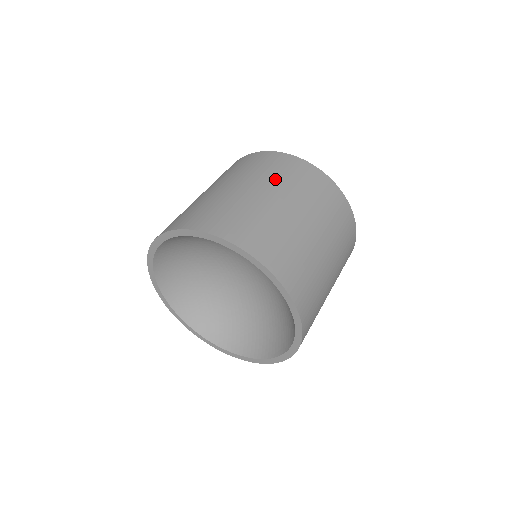
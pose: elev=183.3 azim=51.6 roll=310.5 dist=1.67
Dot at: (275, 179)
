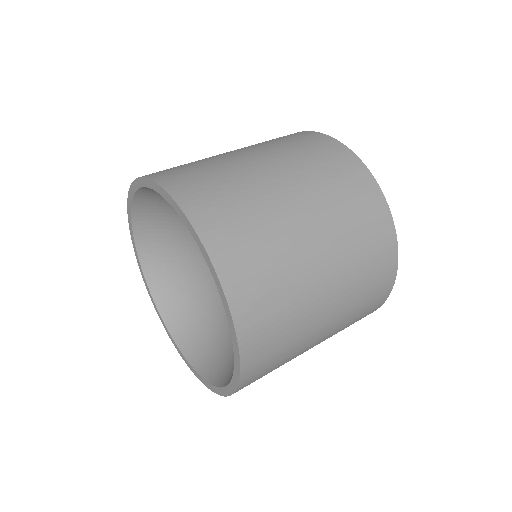
Dot at: occluded
